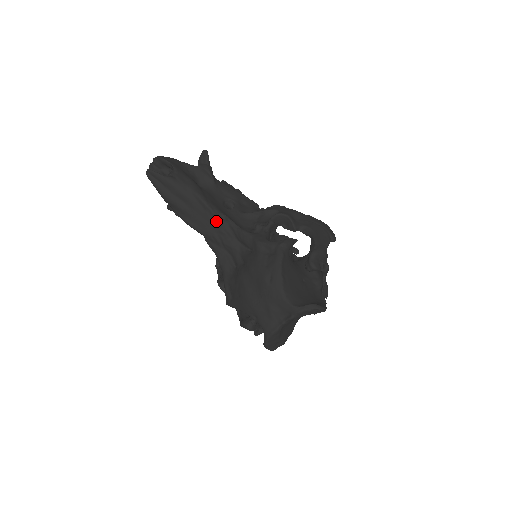
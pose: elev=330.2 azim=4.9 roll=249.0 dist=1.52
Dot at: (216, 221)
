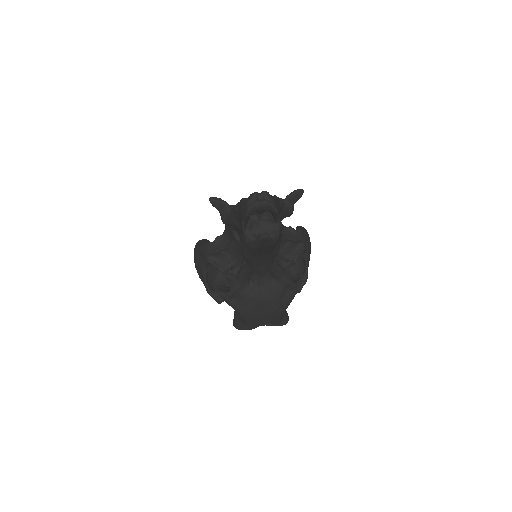
Dot at: (269, 260)
